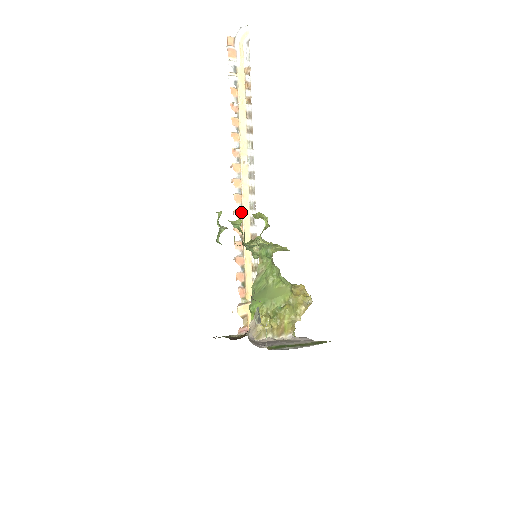
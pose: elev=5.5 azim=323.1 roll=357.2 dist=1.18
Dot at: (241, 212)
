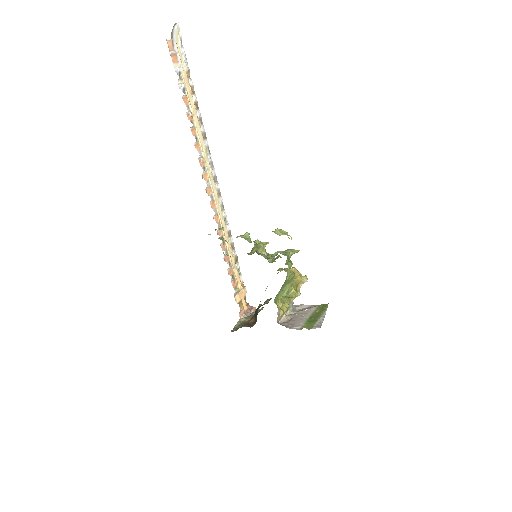
Dot at: (217, 216)
